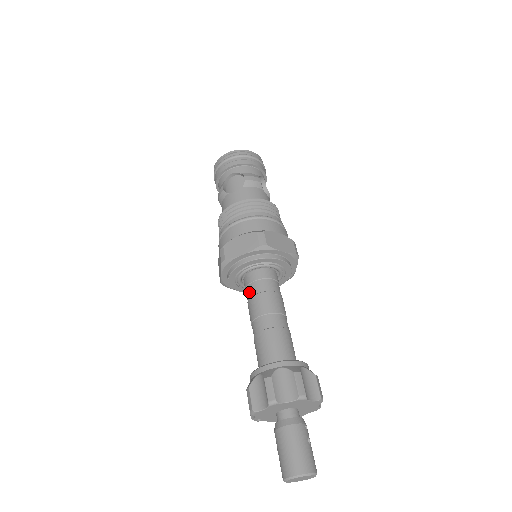
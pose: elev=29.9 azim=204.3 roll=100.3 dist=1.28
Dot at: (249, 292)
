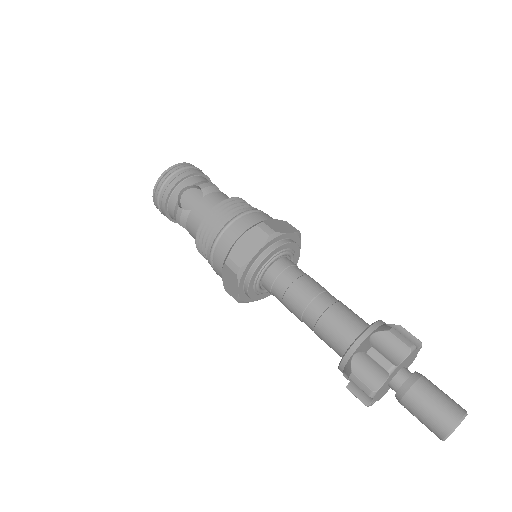
Dot at: (279, 289)
